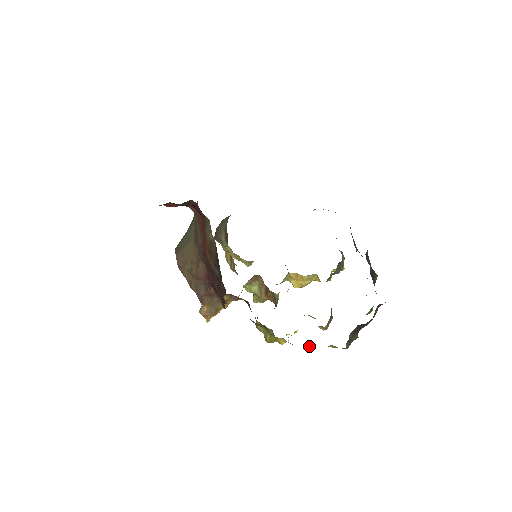
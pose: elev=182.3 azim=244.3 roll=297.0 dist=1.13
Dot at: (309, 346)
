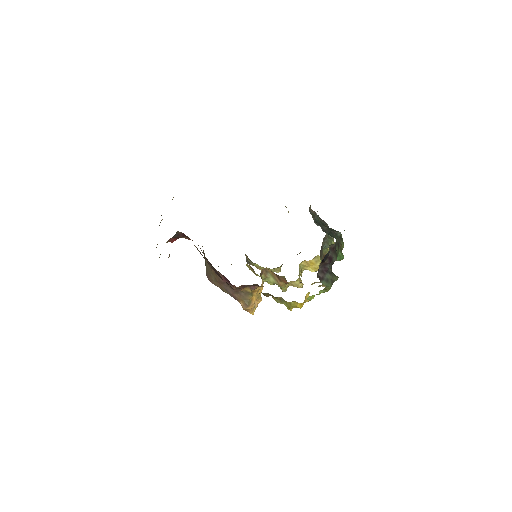
Dot at: (311, 298)
